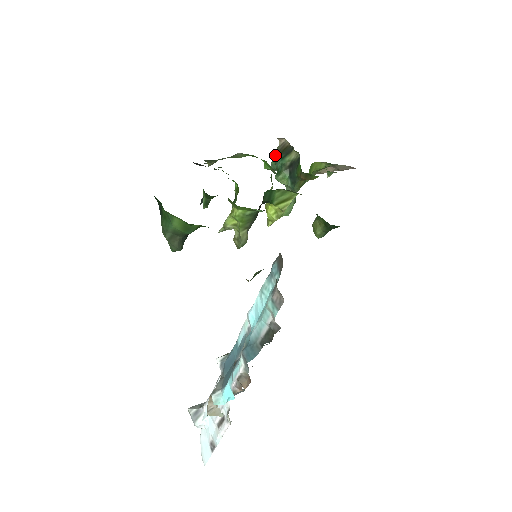
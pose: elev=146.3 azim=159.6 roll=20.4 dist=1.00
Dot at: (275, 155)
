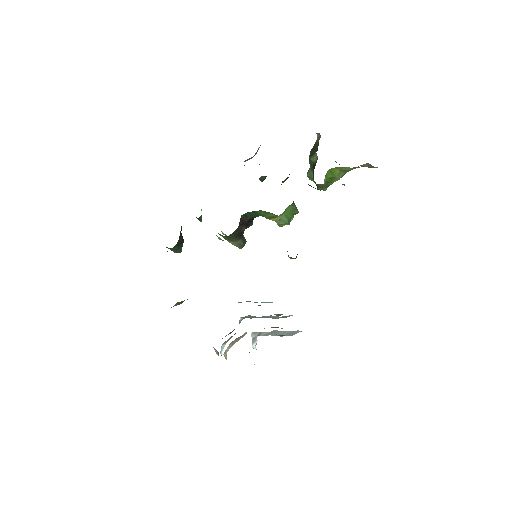
Dot at: occluded
